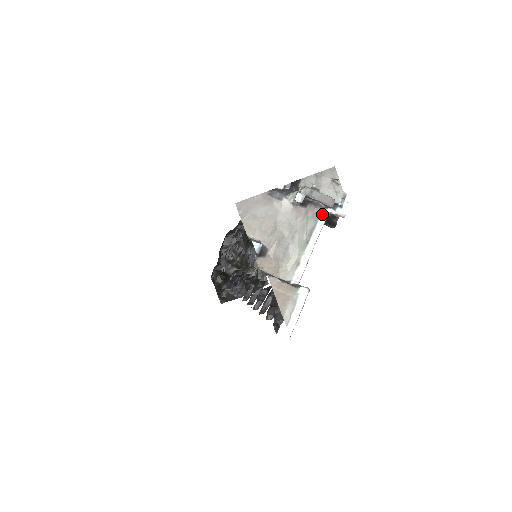
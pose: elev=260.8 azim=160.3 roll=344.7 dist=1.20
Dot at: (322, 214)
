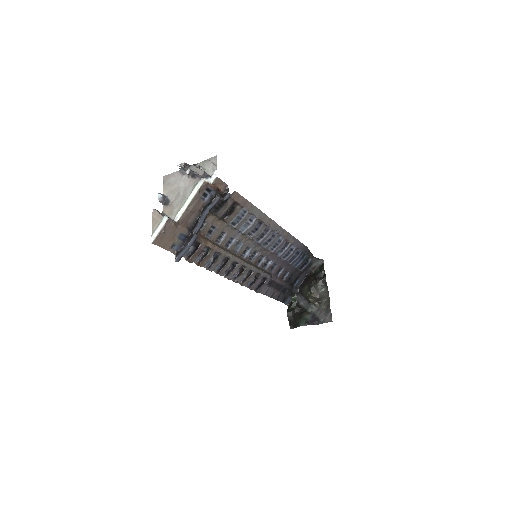
Dot at: (200, 181)
